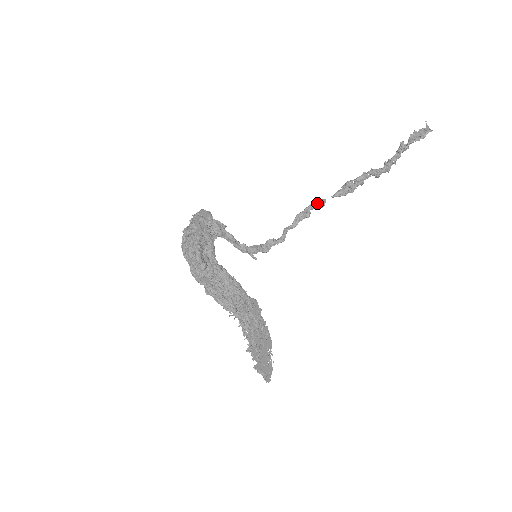
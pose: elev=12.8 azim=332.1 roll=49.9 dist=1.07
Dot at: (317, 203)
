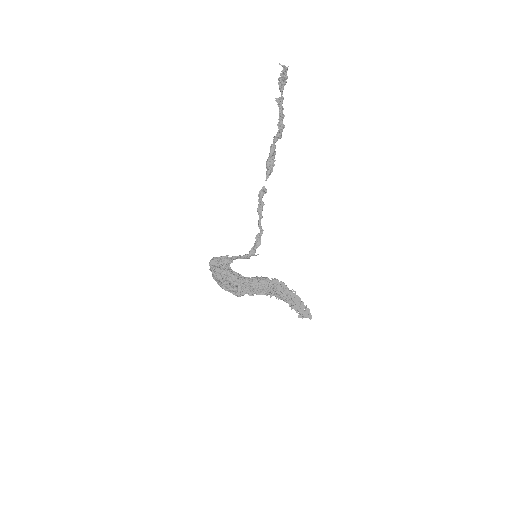
Dot at: (261, 194)
